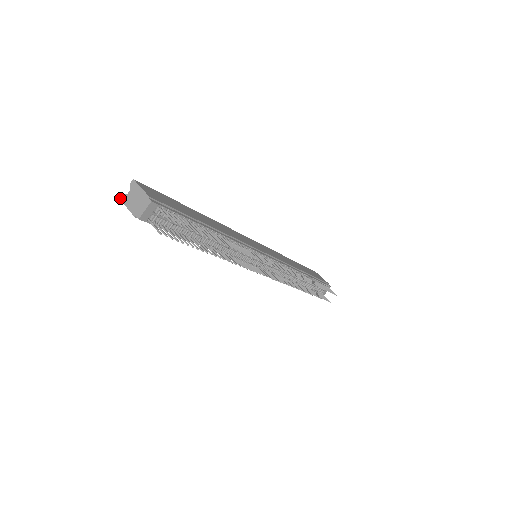
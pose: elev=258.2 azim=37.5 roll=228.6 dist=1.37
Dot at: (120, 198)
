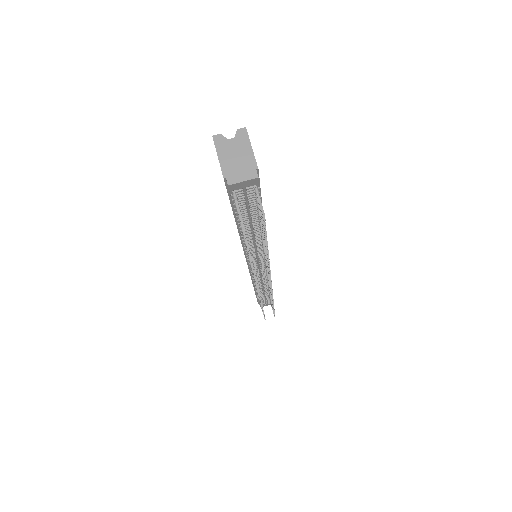
Dot at: (214, 136)
